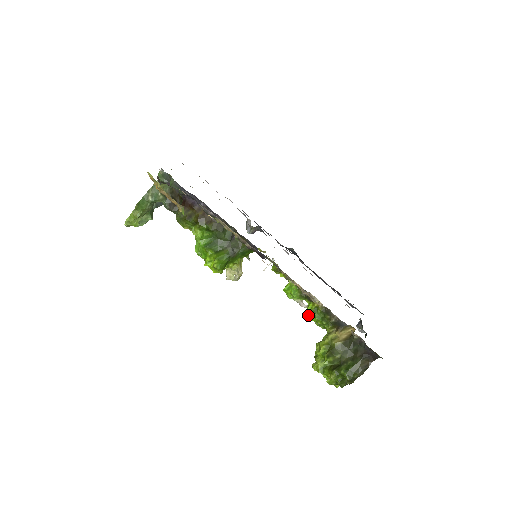
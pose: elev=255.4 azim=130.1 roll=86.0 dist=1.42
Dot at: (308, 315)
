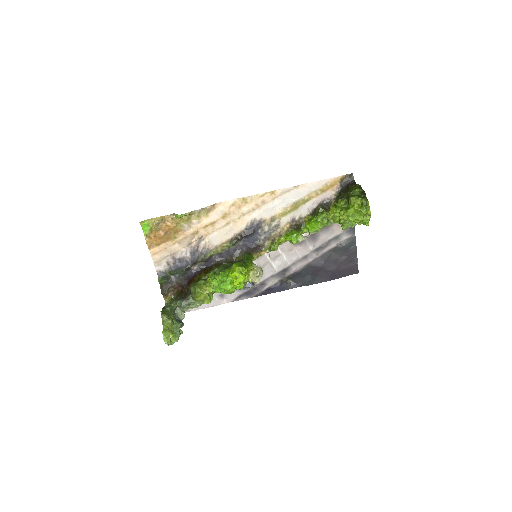
Dot at: (311, 226)
